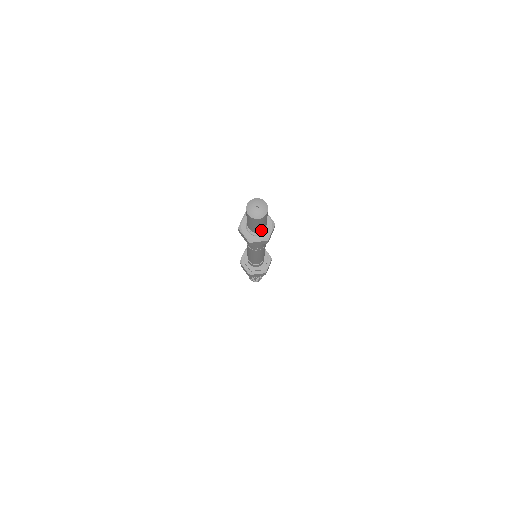
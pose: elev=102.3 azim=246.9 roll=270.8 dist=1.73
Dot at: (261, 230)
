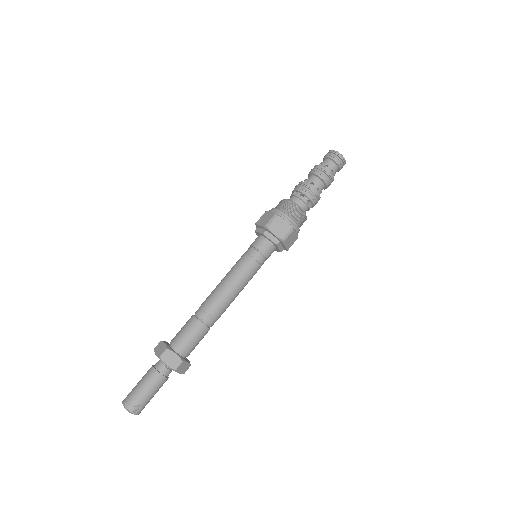
Dot at: occluded
